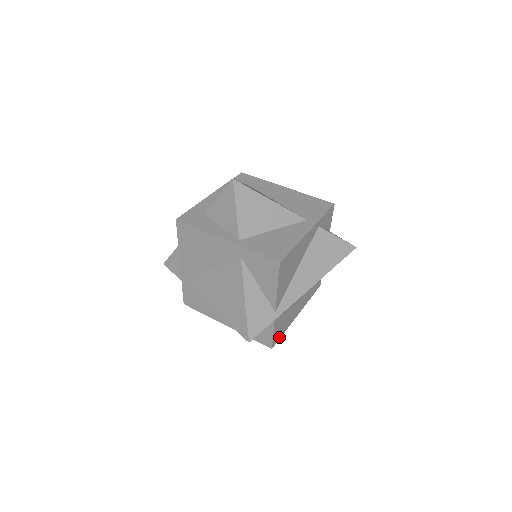
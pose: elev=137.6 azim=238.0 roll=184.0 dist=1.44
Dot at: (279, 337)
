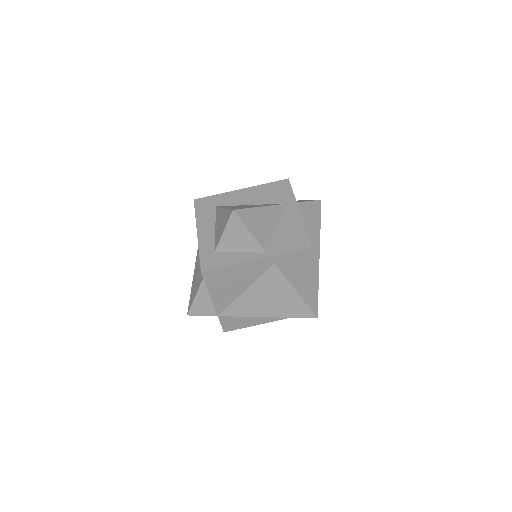
Dot at: occluded
